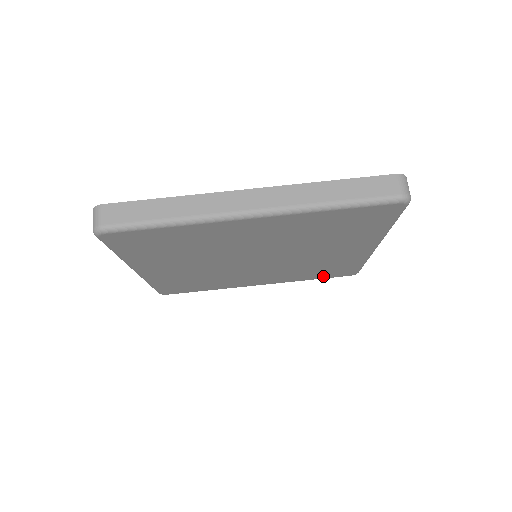
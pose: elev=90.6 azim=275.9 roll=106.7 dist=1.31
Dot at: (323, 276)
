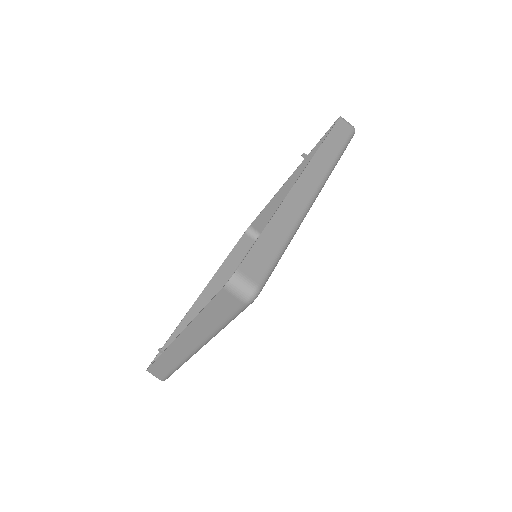
Dot at: occluded
